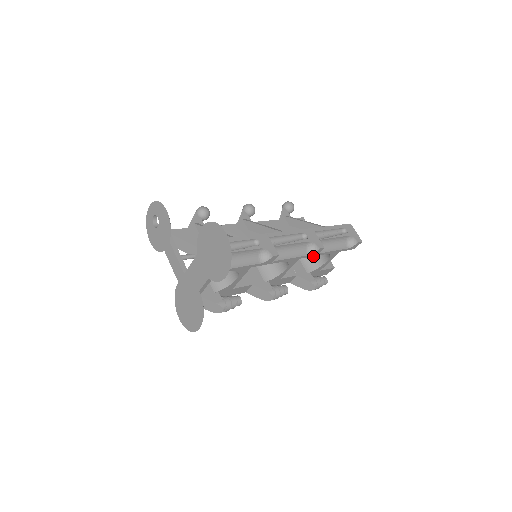
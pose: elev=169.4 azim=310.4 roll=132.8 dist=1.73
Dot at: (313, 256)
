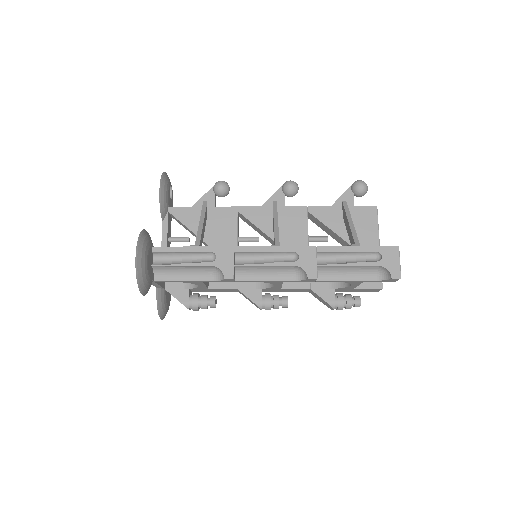
Dot at: occluded
